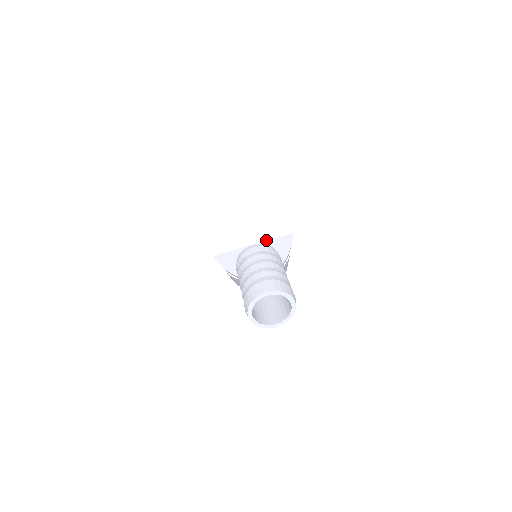
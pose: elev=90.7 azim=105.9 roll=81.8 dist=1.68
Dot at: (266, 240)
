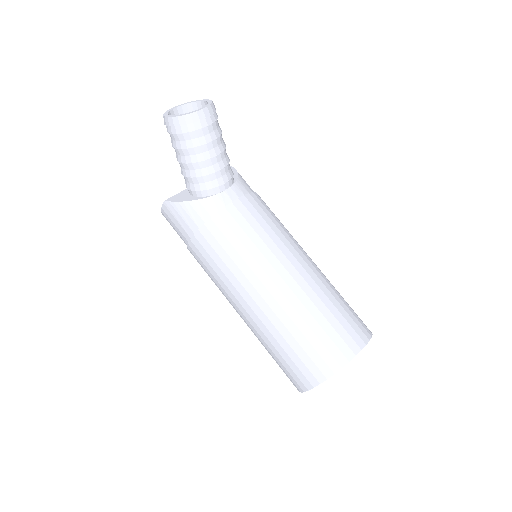
Dot at: occluded
